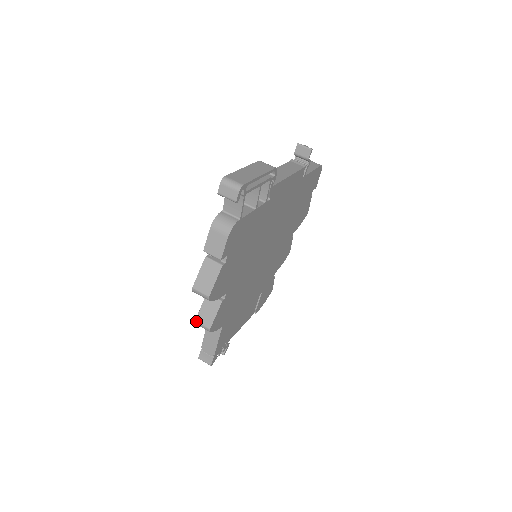
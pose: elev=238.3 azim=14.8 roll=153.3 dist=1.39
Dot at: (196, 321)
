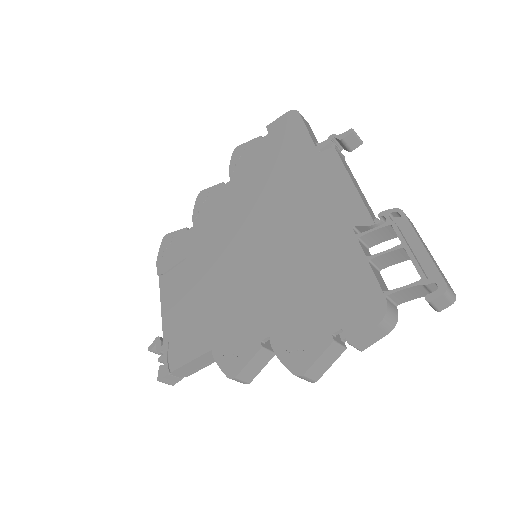
Dot at: (236, 378)
